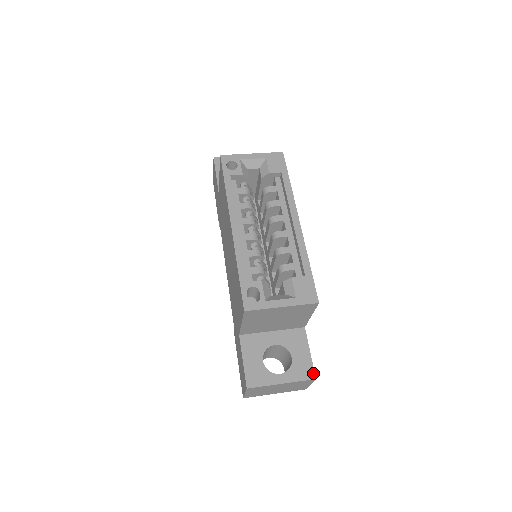
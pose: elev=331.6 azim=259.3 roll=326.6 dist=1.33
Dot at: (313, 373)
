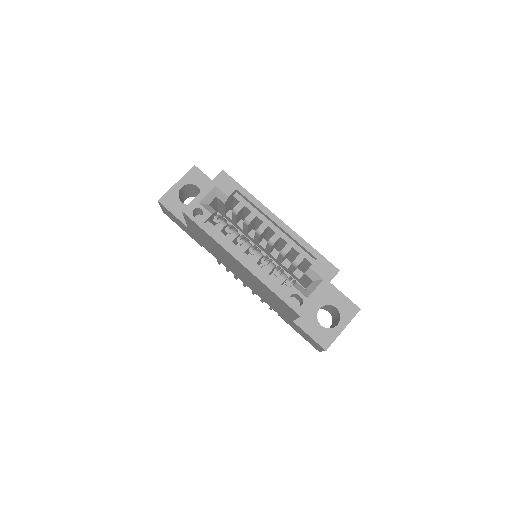
Dot at: (356, 307)
